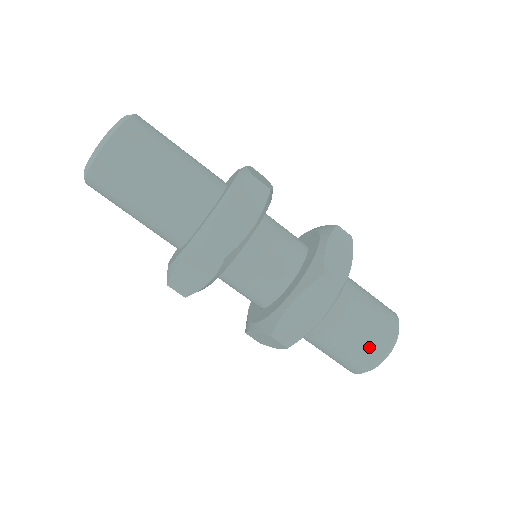
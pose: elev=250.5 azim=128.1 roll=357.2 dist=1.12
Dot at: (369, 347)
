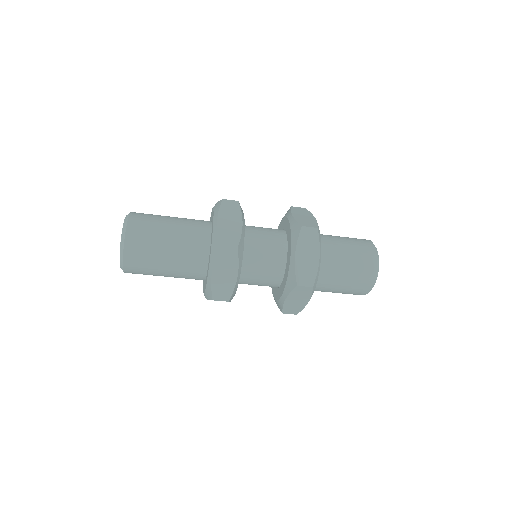
Dot at: (356, 289)
